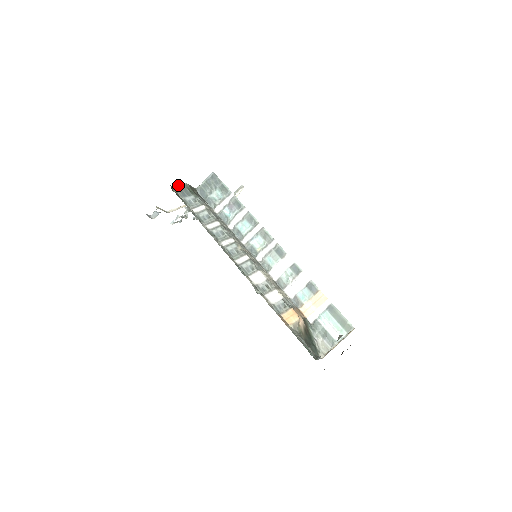
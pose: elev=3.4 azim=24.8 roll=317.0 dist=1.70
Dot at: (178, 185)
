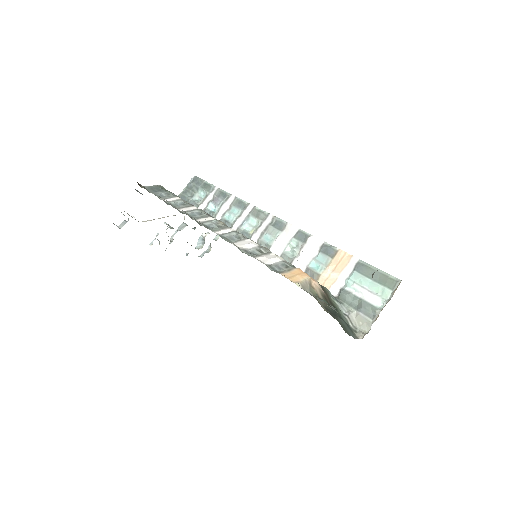
Dot at: (149, 186)
